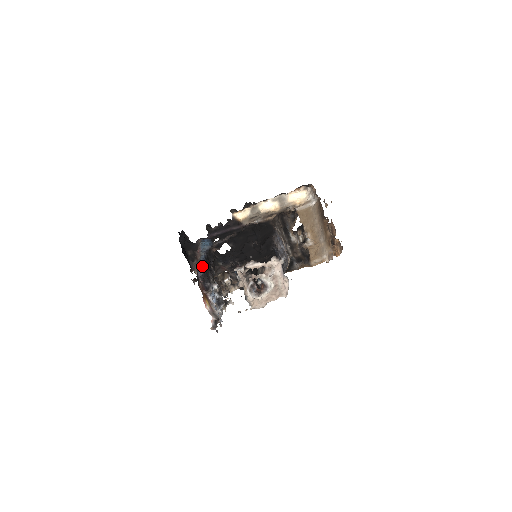
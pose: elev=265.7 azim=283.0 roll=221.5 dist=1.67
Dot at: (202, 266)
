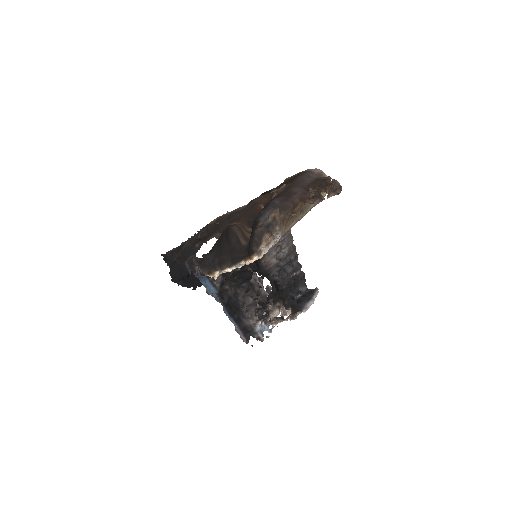
Dot at: (237, 331)
